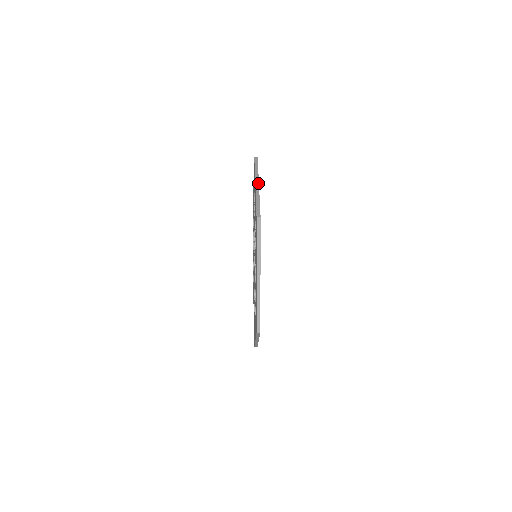
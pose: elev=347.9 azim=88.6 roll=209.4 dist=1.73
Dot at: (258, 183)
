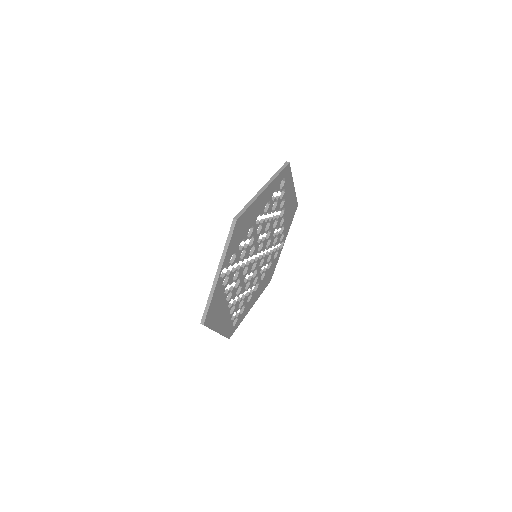
Dot at: (219, 273)
